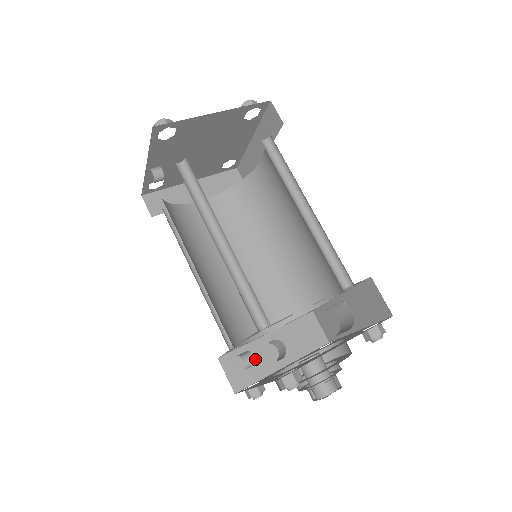
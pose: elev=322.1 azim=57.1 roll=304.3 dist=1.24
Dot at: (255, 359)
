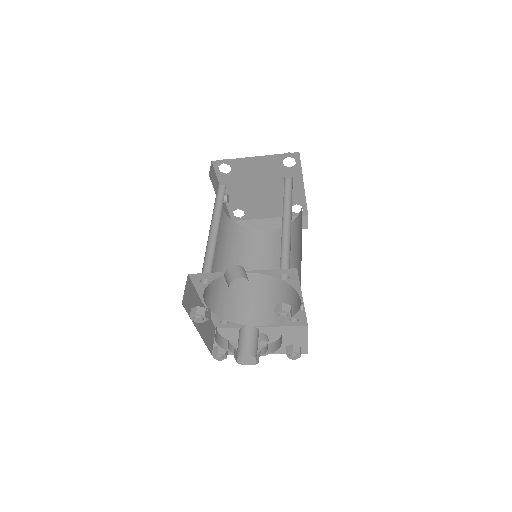
Dot at: occluded
